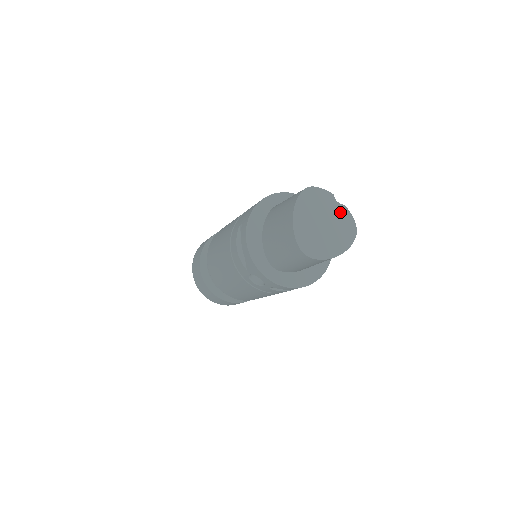
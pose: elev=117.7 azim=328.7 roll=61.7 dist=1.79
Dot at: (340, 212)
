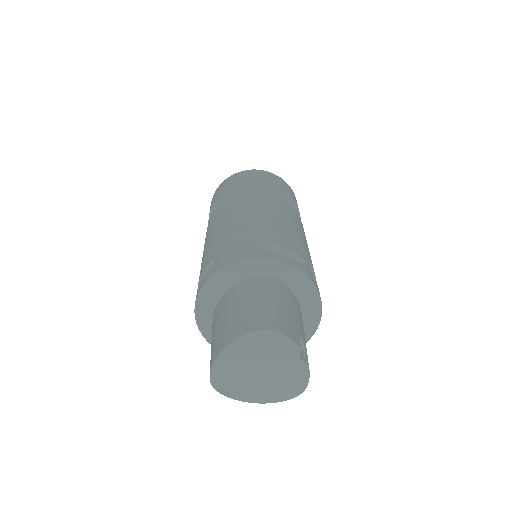
Dot at: (295, 369)
